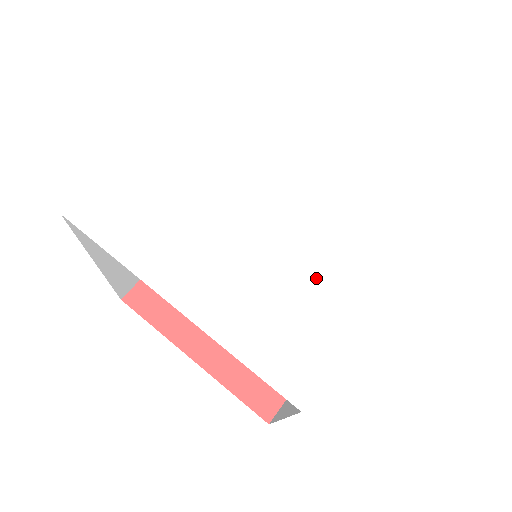
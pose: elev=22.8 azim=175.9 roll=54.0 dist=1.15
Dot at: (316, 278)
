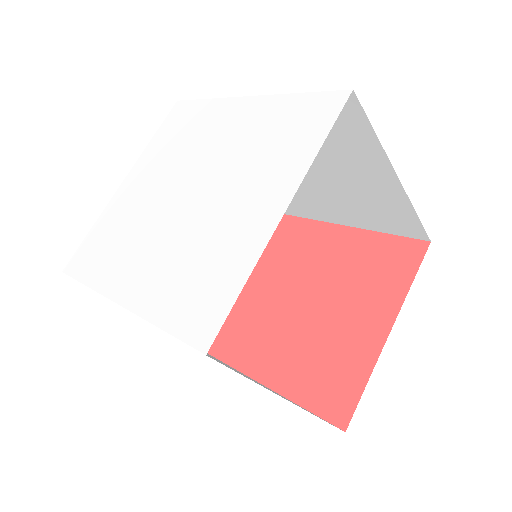
Dot at: (223, 232)
